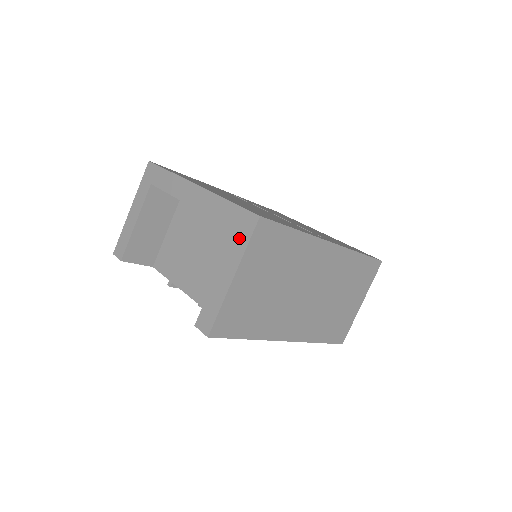
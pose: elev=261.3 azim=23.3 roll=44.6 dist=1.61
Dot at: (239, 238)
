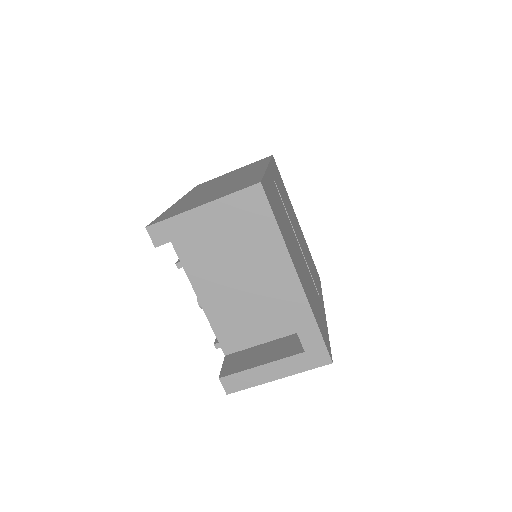
Dot at: (305, 360)
